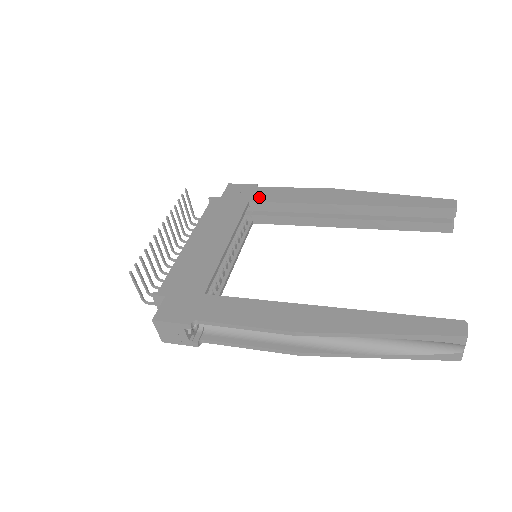
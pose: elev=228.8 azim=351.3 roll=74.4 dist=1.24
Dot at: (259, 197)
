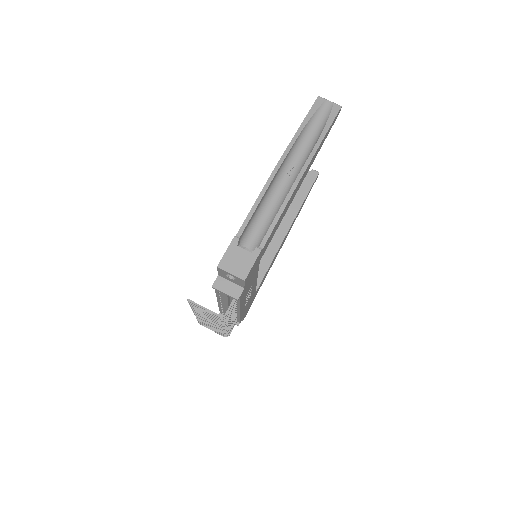
Dot at: occluded
